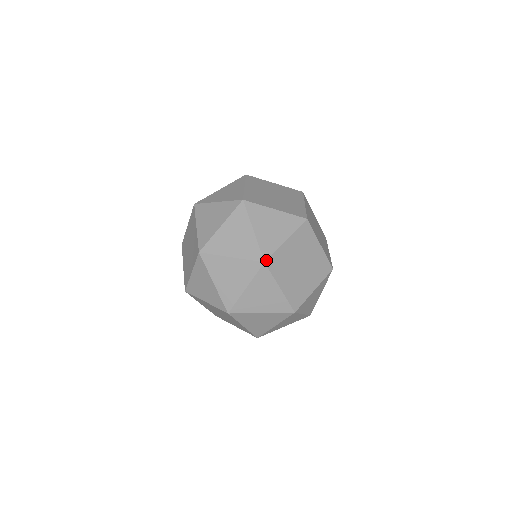
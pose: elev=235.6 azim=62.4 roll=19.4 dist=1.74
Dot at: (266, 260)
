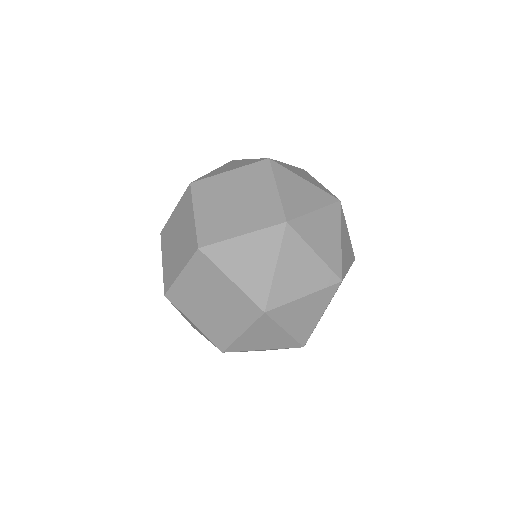
Dot at: occluded
